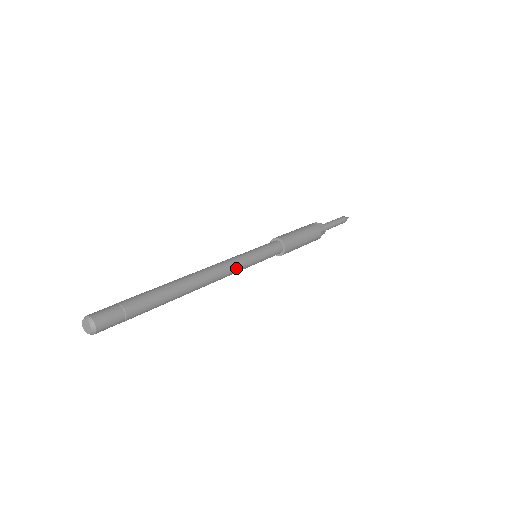
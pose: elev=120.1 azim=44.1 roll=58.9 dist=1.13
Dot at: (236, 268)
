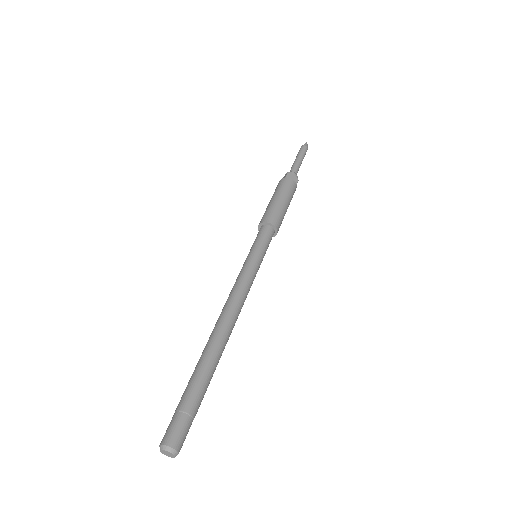
Dot at: occluded
